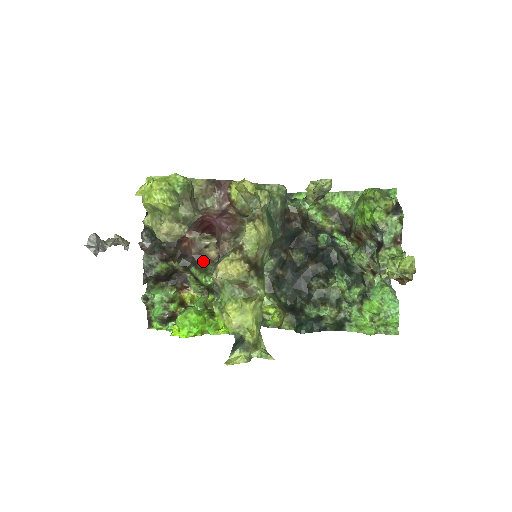
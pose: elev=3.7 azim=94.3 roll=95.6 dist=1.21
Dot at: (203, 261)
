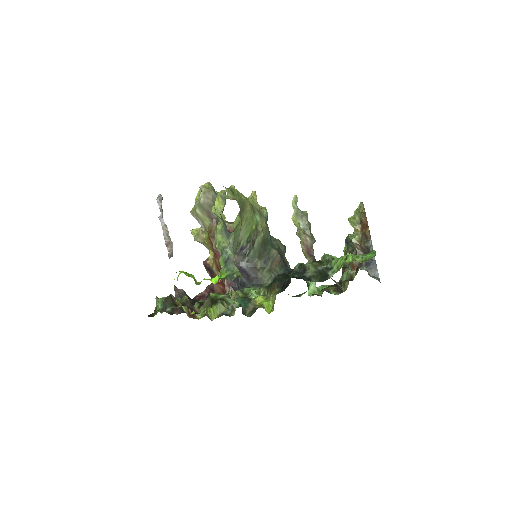
Dot at: occluded
